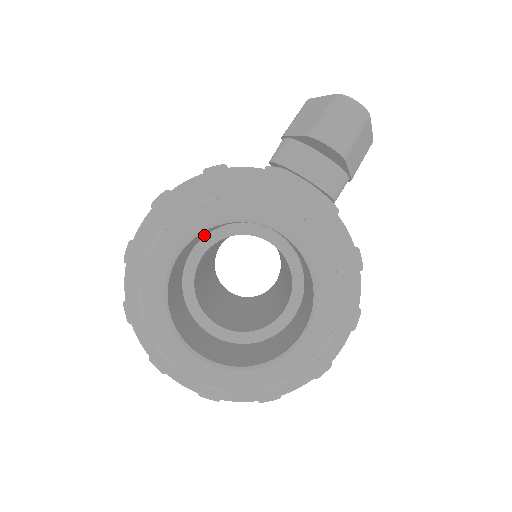
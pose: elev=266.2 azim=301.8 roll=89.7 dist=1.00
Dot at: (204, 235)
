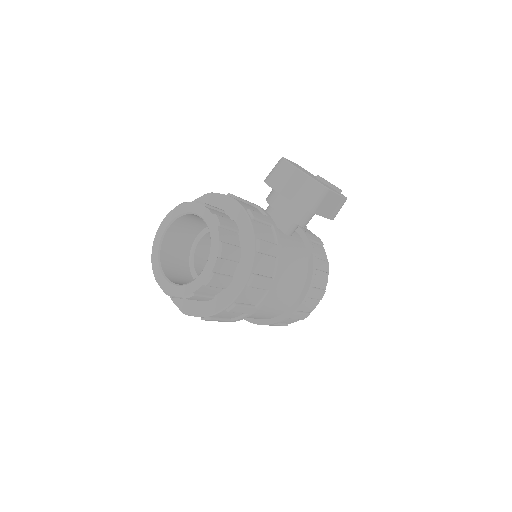
Dot at: (200, 228)
